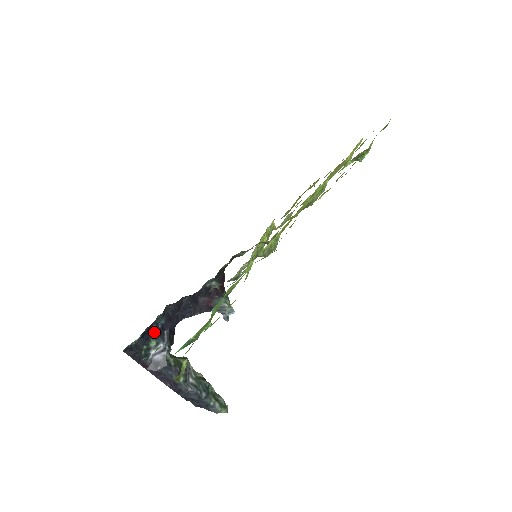
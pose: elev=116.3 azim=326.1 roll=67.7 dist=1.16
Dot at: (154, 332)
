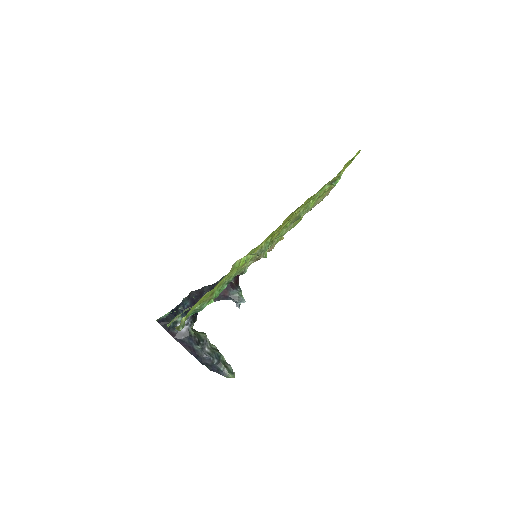
Dot at: (181, 311)
